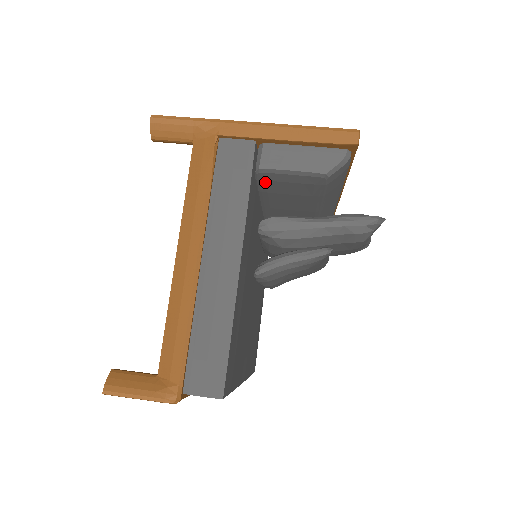
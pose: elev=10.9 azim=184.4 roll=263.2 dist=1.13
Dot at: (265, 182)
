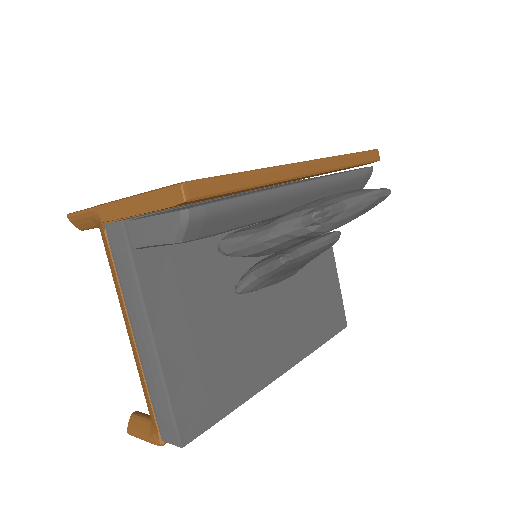
Dot at: occluded
